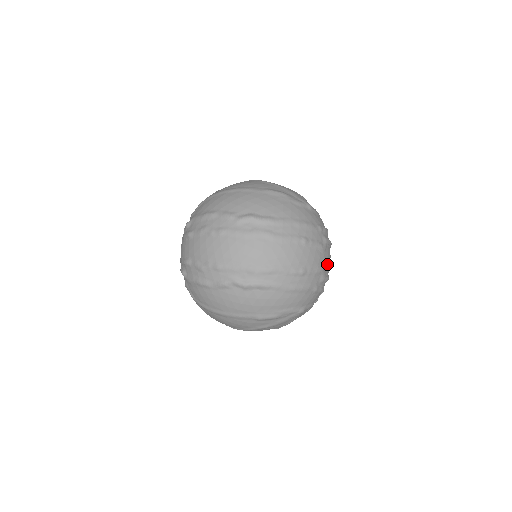
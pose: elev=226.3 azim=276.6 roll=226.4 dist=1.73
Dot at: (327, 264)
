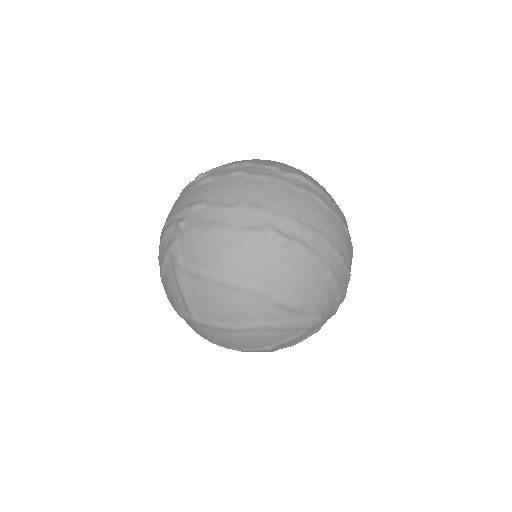
Dot at: occluded
